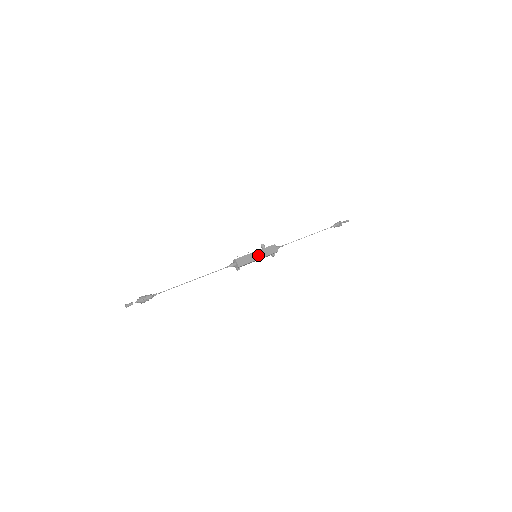
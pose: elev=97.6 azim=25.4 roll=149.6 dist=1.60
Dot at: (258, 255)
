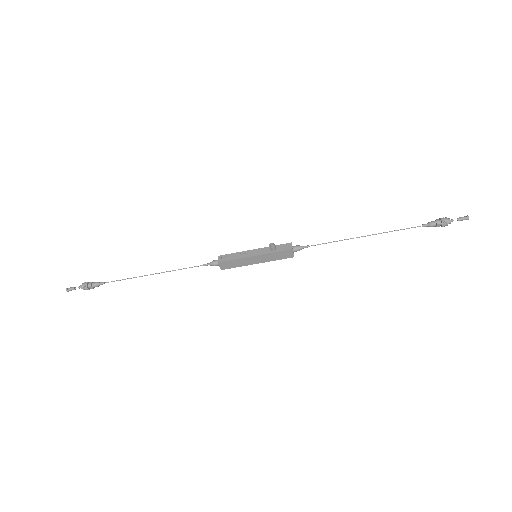
Dot at: (257, 260)
